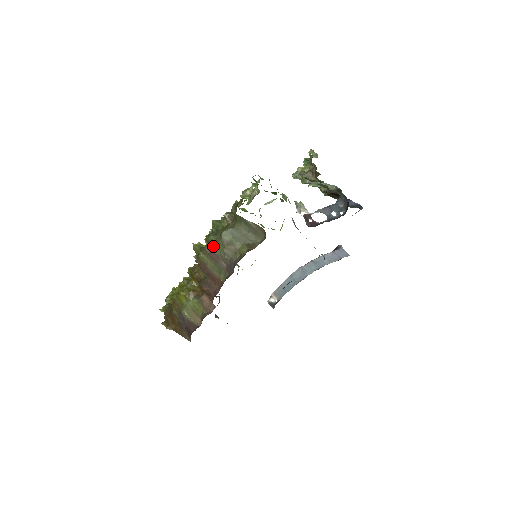
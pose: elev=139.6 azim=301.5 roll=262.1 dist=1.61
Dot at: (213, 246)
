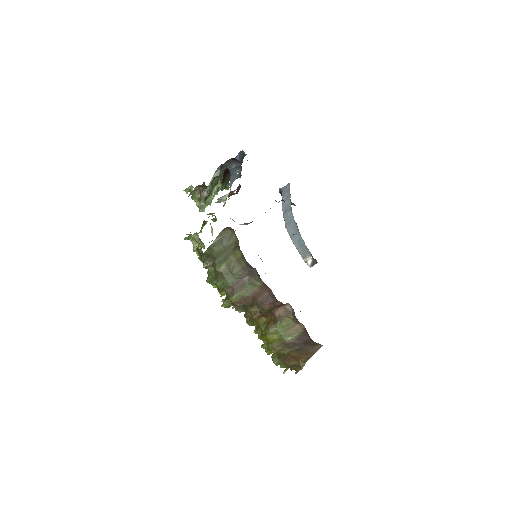
Dot at: (227, 284)
